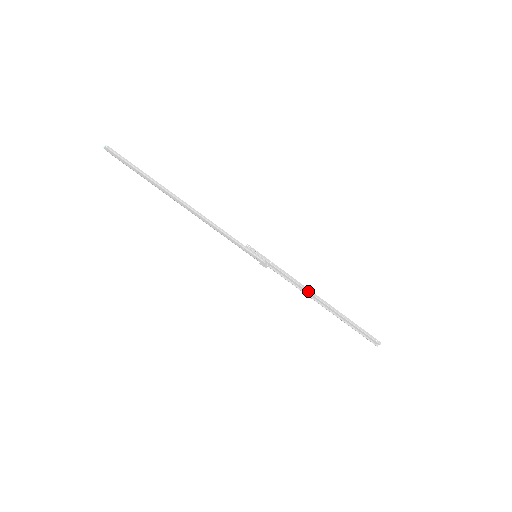
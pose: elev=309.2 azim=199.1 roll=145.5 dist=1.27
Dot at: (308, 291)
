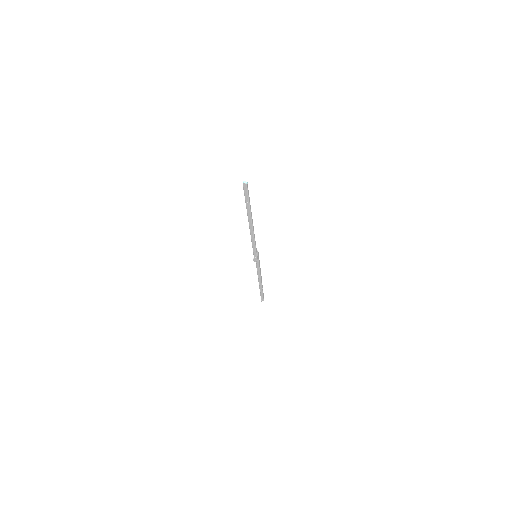
Dot at: occluded
